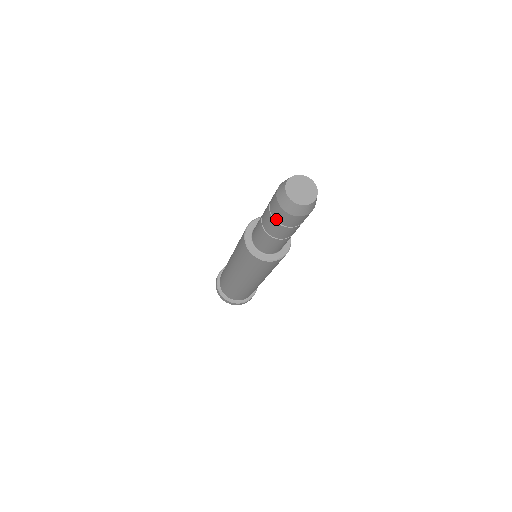
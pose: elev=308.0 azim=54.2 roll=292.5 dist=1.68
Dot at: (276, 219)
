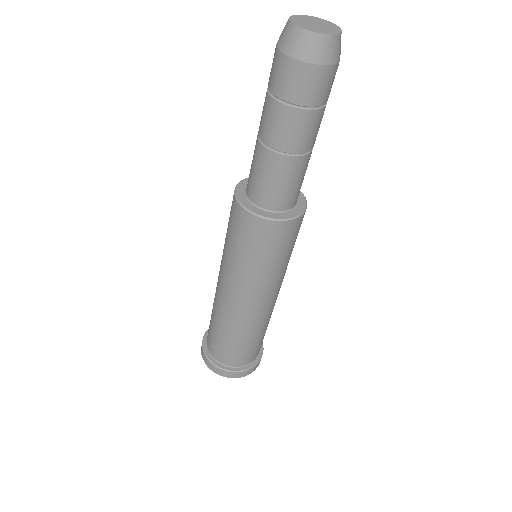
Dot at: (272, 89)
